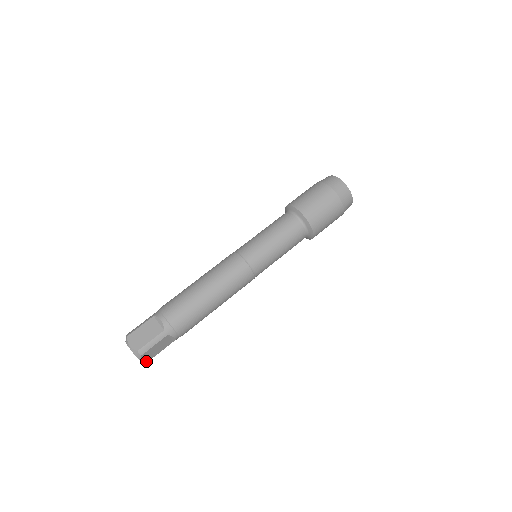
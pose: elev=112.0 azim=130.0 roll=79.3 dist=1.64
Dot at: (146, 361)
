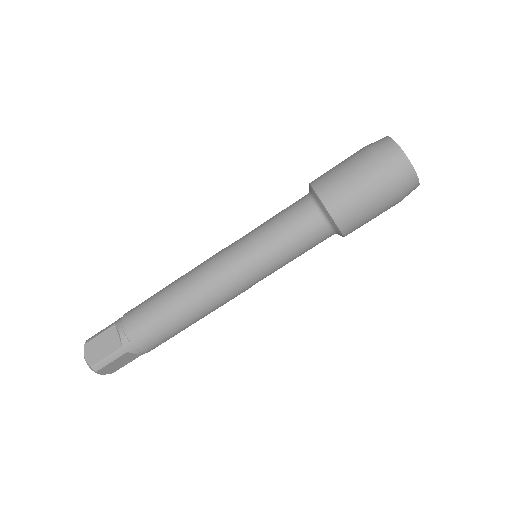
Dot at: (109, 373)
